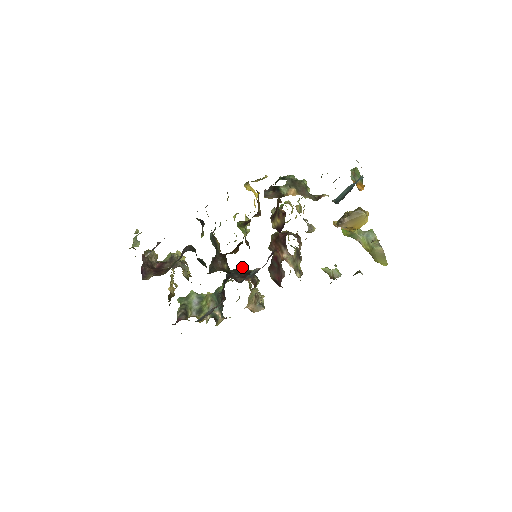
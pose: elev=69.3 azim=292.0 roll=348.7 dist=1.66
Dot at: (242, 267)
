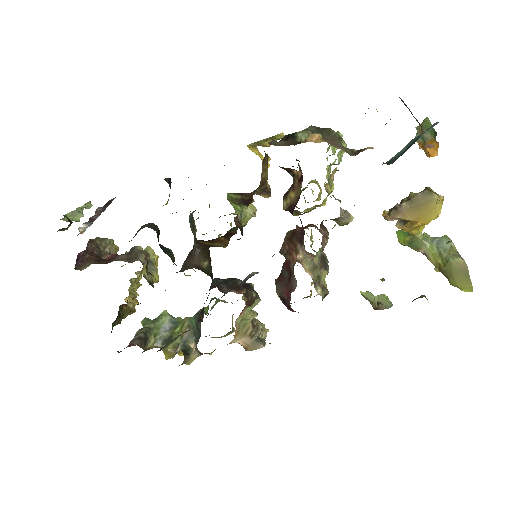
Dot at: occluded
